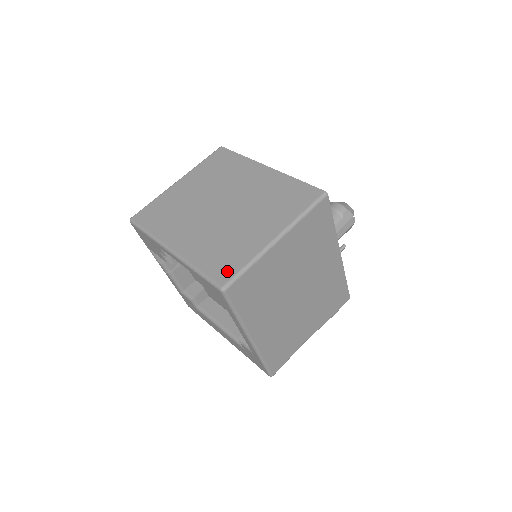
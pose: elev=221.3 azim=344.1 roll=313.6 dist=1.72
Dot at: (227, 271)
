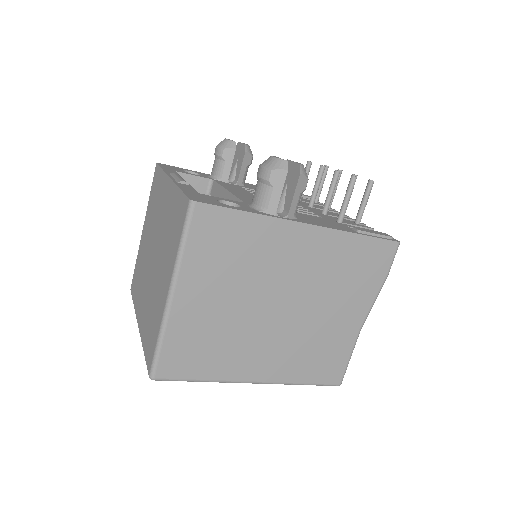
Dot at: (150, 353)
